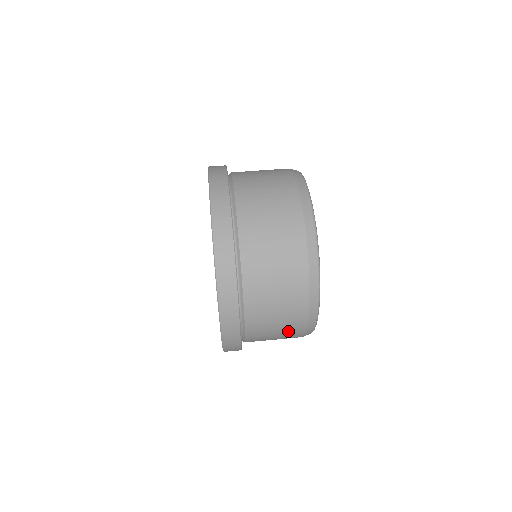
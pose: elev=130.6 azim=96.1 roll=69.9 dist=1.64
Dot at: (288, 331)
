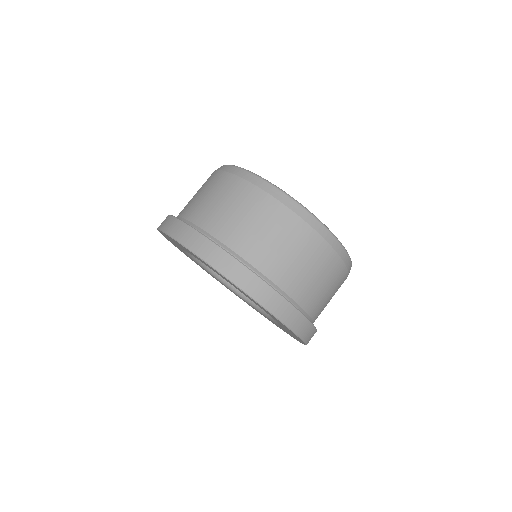
Dot at: occluded
